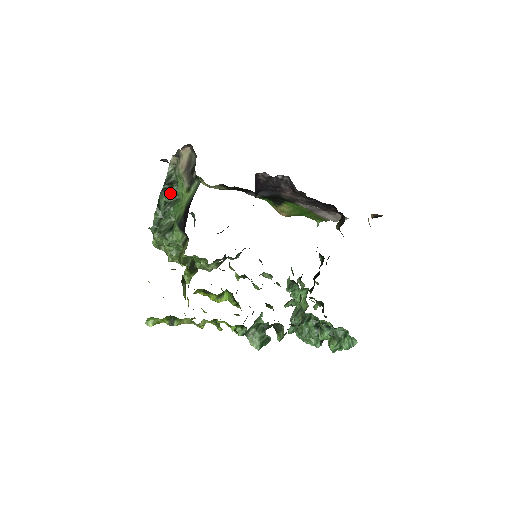
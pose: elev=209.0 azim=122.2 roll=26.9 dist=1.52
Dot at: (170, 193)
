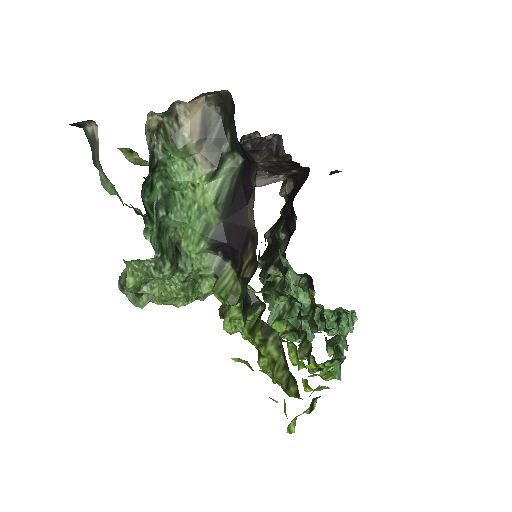
Dot at: (152, 186)
